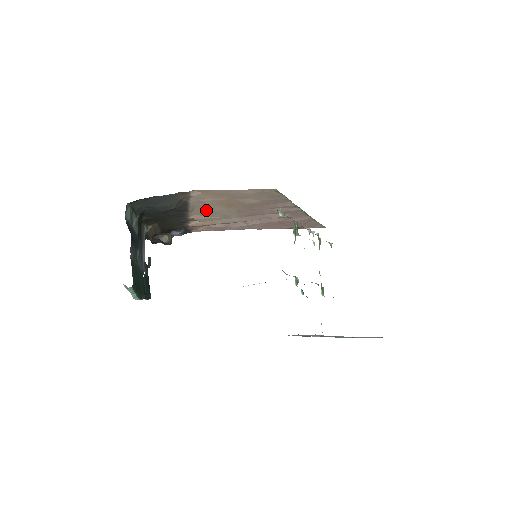
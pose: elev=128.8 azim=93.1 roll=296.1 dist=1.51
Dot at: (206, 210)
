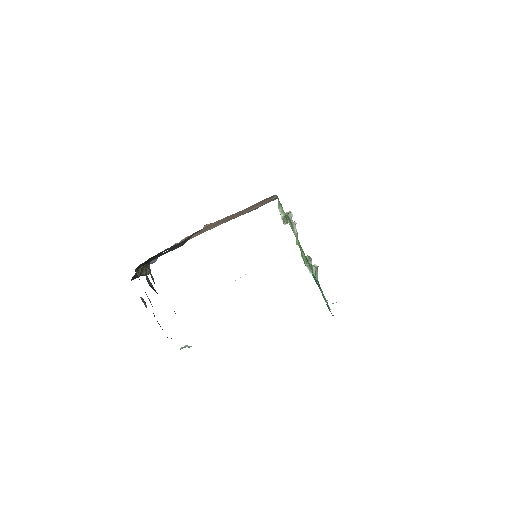
Dot at: occluded
